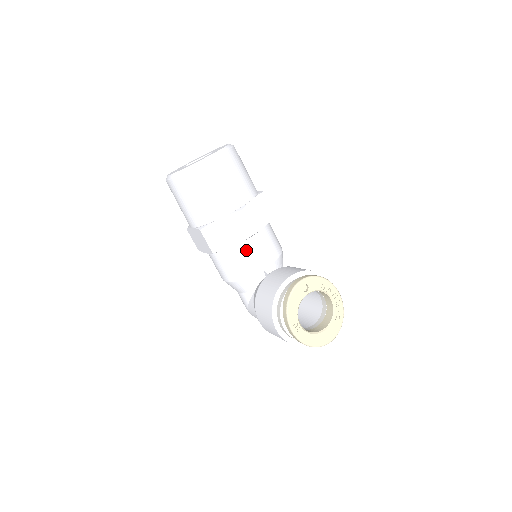
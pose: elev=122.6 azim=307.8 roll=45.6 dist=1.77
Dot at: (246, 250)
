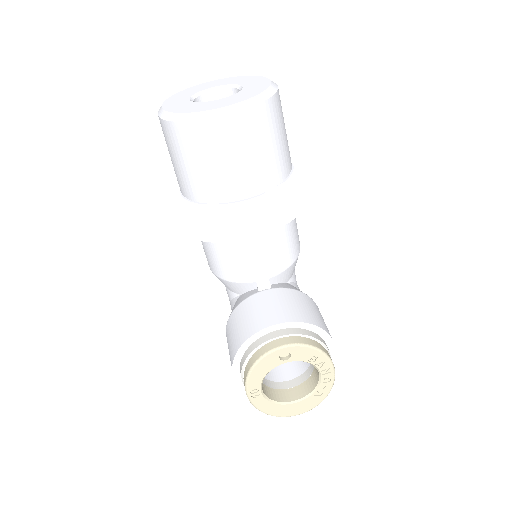
Dot at: (239, 252)
